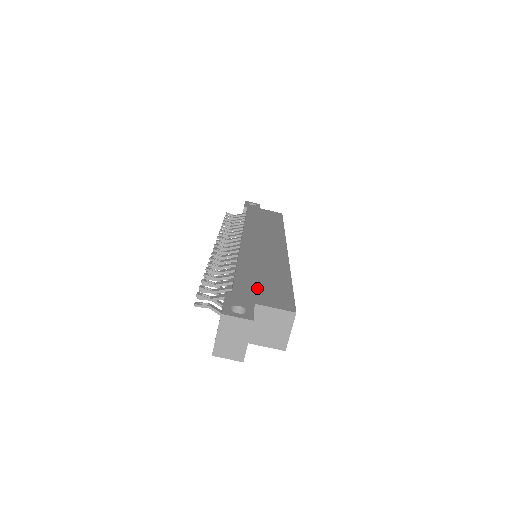
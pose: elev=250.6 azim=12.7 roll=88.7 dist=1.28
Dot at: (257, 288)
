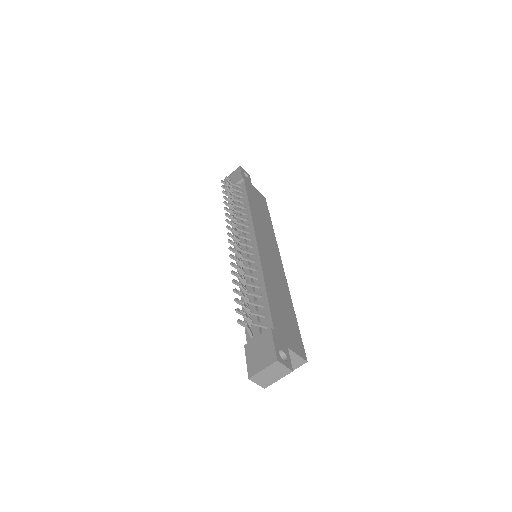
Dot at: (284, 325)
